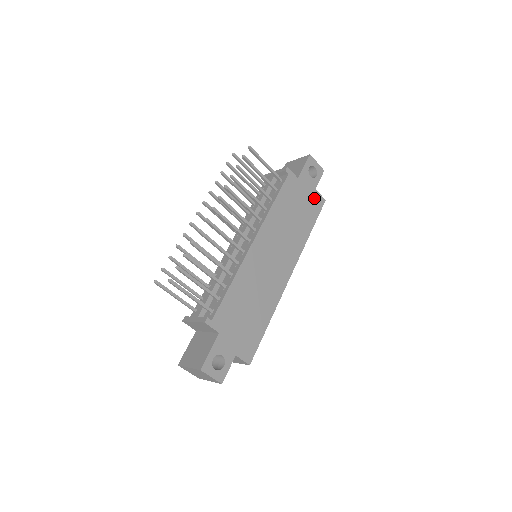
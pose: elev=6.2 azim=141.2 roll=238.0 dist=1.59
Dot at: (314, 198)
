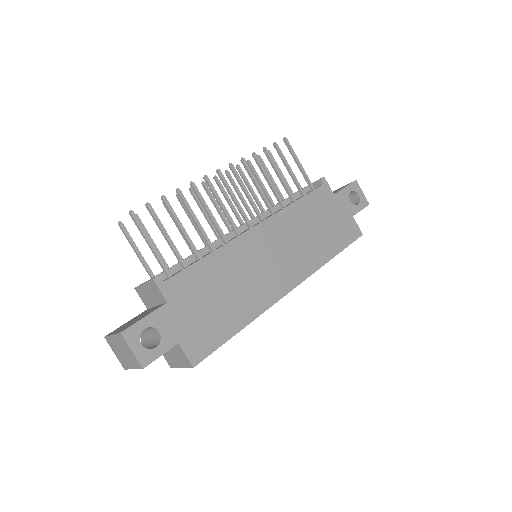
Dot at: (348, 224)
